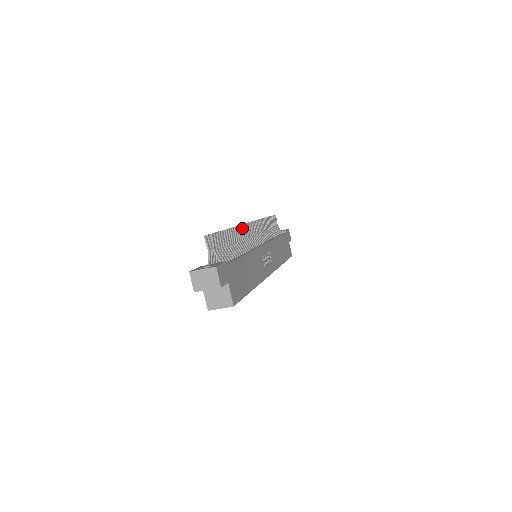
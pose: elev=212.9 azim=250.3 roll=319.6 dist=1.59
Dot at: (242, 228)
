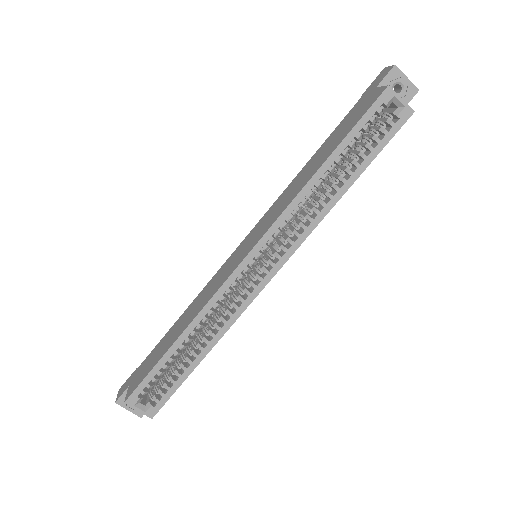
Dot at: occluded
